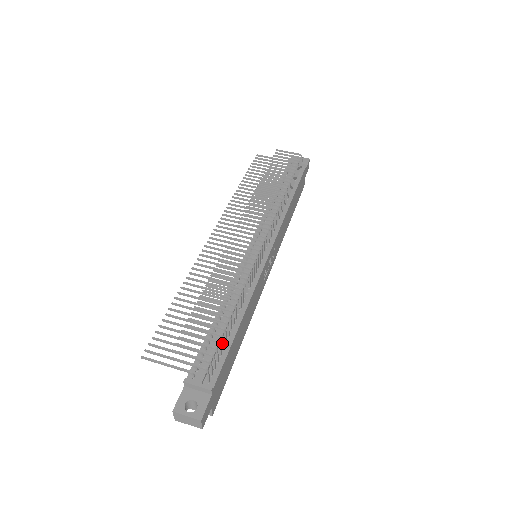
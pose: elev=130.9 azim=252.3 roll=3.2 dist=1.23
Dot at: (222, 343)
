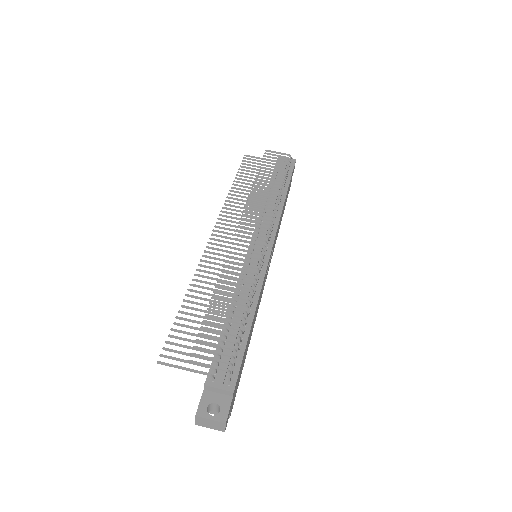
Dot at: occluded
